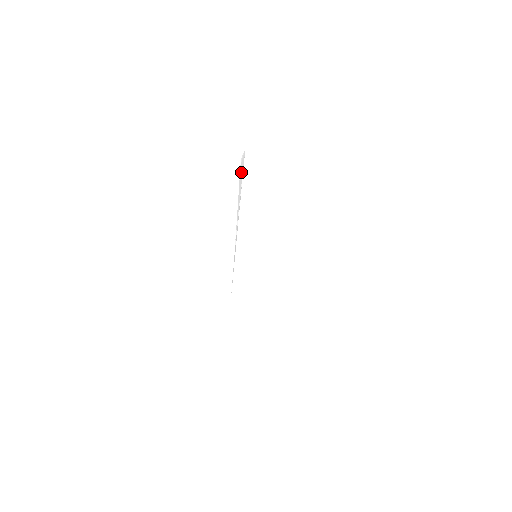
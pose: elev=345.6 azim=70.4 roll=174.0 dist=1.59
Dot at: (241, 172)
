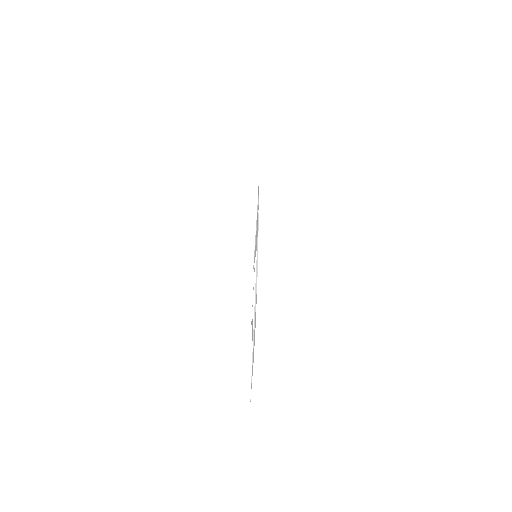
Dot at: occluded
